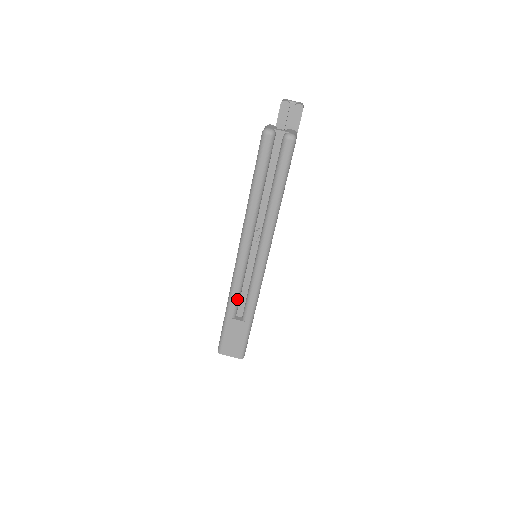
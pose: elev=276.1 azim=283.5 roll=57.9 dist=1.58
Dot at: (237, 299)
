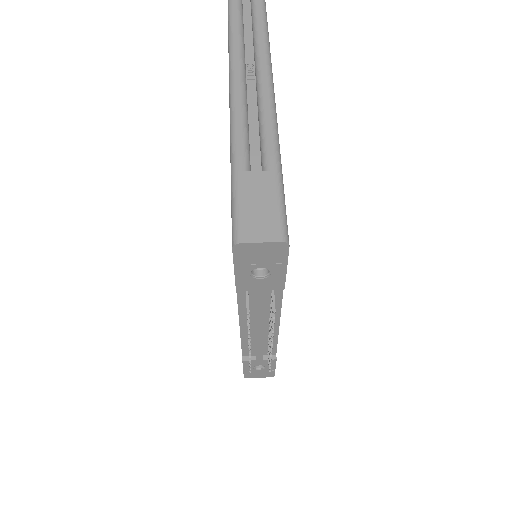
Dot at: (245, 143)
